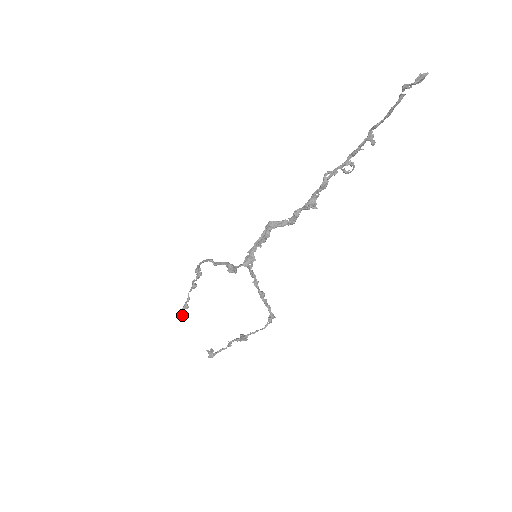
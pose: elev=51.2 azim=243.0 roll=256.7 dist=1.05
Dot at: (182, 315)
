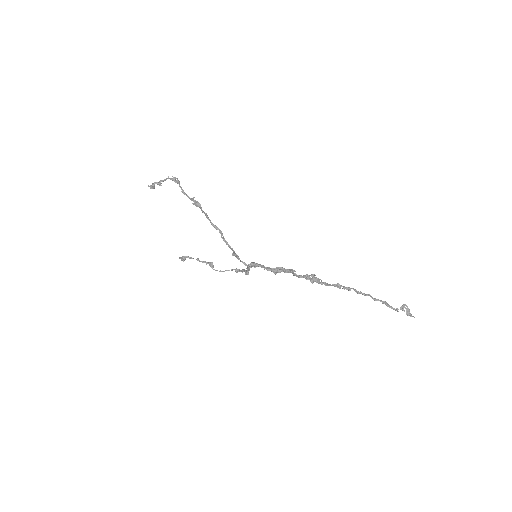
Dot at: (153, 188)
